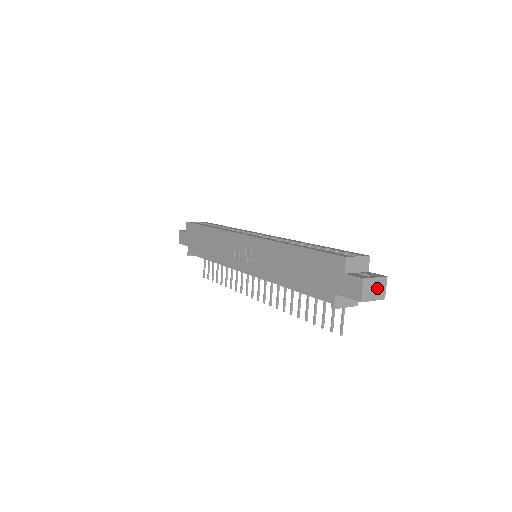
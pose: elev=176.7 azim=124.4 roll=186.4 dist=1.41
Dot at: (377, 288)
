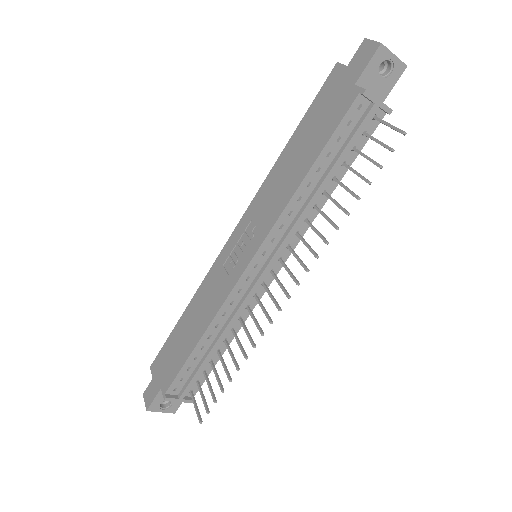
Dot at: occluded
